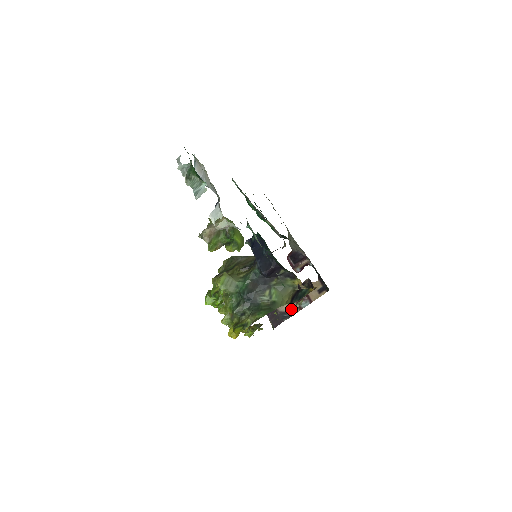
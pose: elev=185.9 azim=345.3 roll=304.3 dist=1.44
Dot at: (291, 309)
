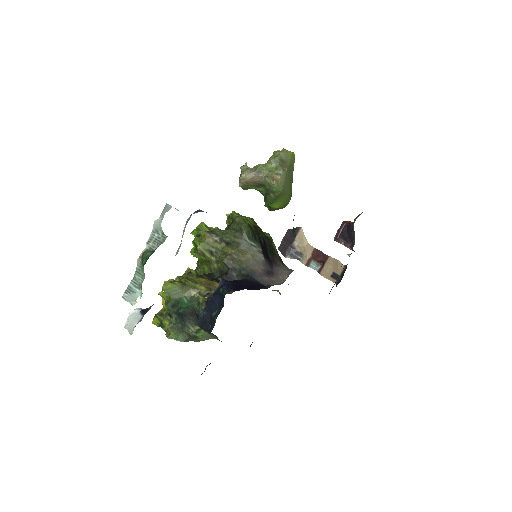
Dot at: (303, 254)
